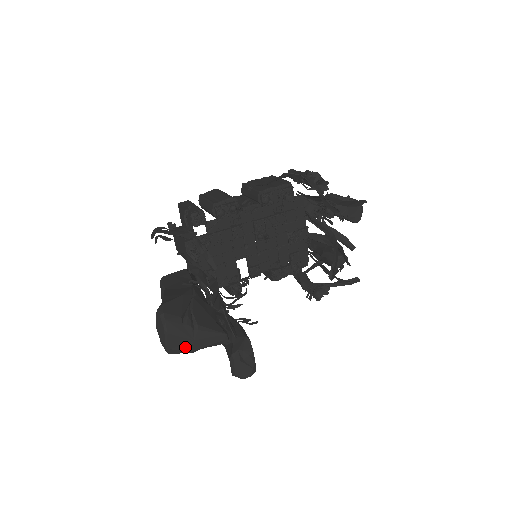
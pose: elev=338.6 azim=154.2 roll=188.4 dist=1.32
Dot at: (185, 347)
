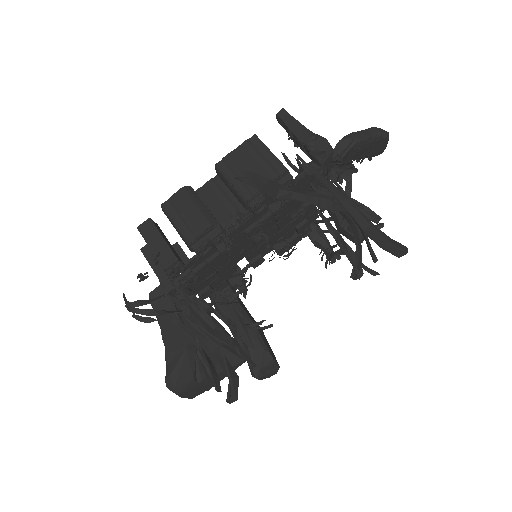
Dot at: (205, 390)
